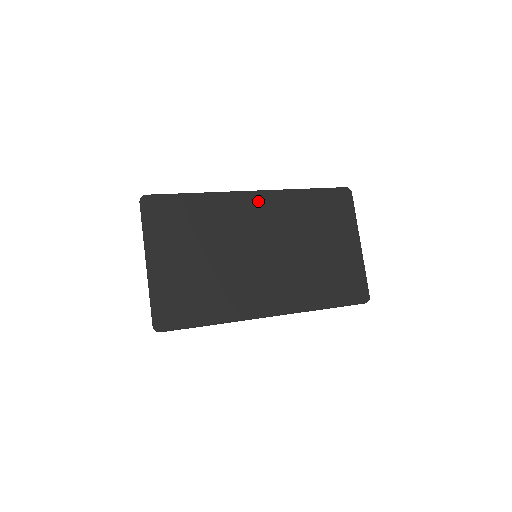
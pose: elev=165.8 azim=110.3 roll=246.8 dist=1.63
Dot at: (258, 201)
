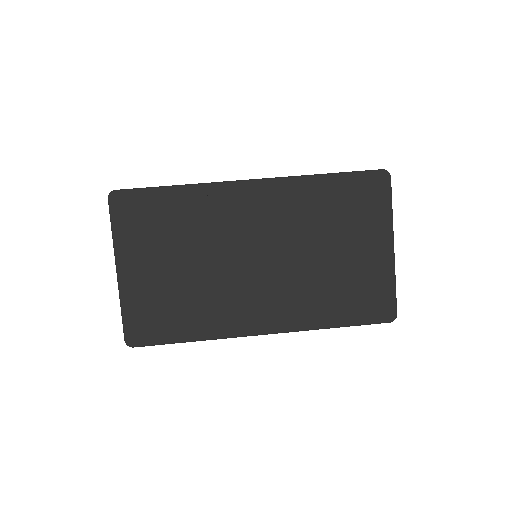
Dot at: (256, 193)
